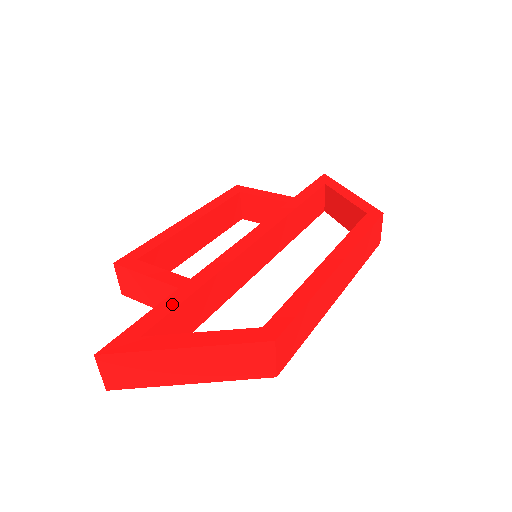
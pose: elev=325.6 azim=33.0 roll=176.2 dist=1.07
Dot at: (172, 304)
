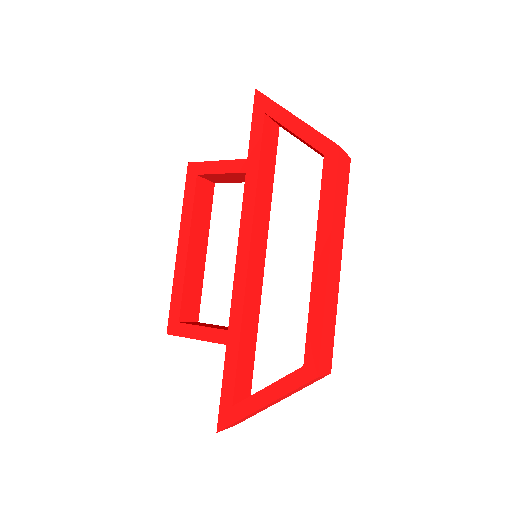
Dot at: (232, 365)
